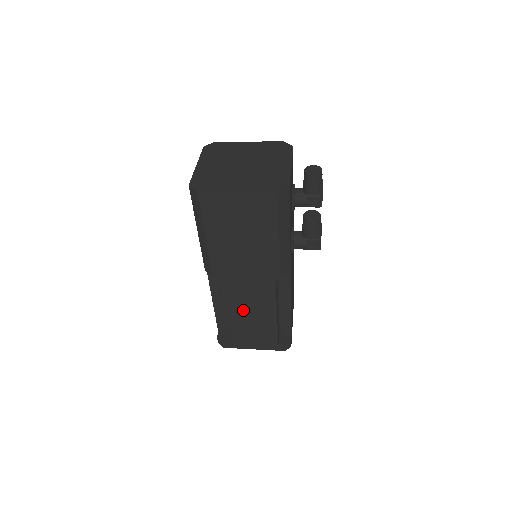
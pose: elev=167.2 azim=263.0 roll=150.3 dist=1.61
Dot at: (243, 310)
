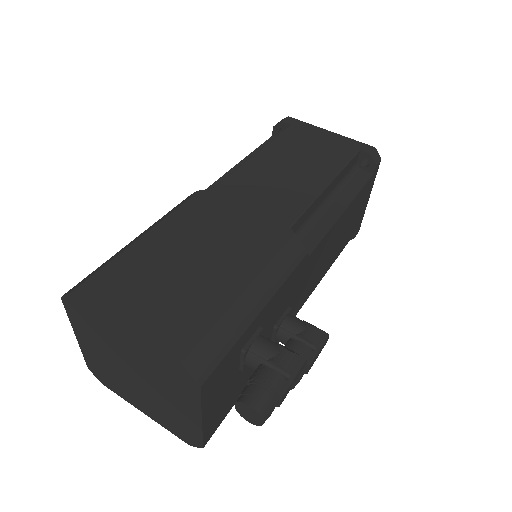
Dot at: occluded
